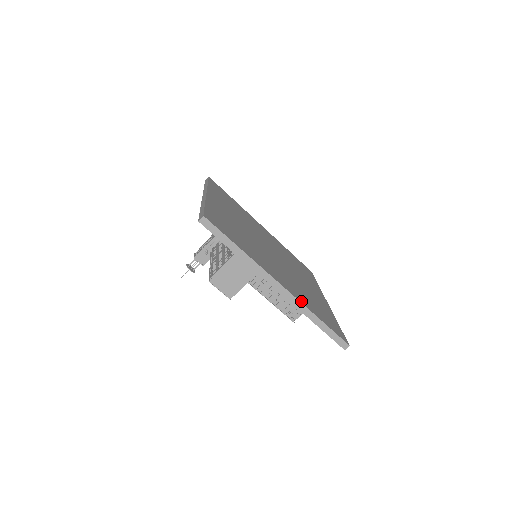
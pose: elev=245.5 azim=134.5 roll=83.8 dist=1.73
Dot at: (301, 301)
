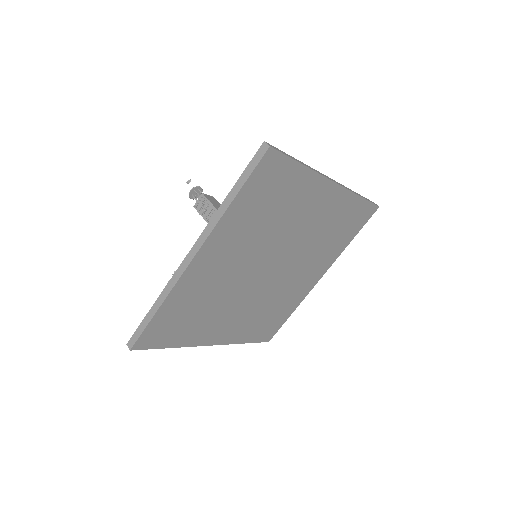
Dot at: (232, 341)
